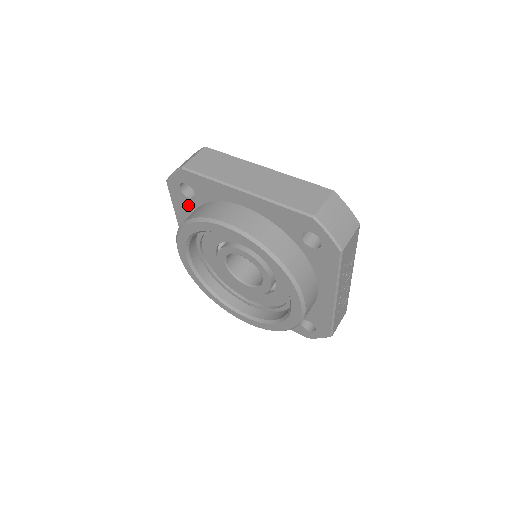
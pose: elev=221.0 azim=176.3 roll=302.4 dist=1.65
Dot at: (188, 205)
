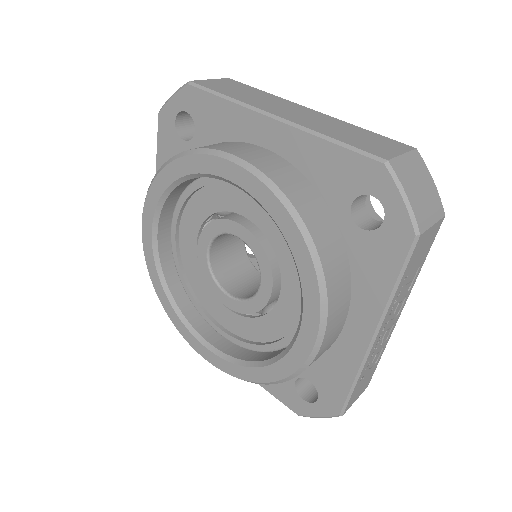
Dot at: occluded
